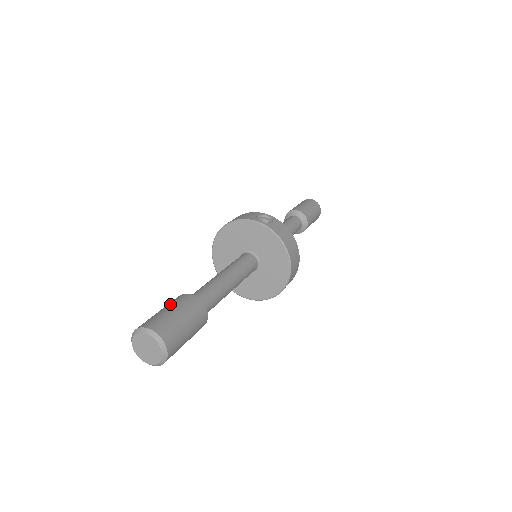
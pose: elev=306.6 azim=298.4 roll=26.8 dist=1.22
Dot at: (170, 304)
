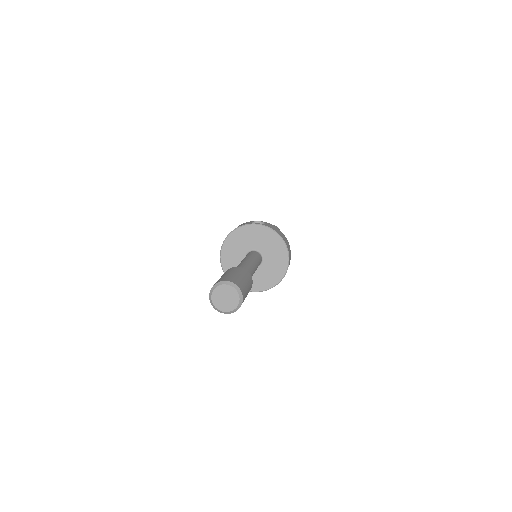
Dot at: (225, 273)
